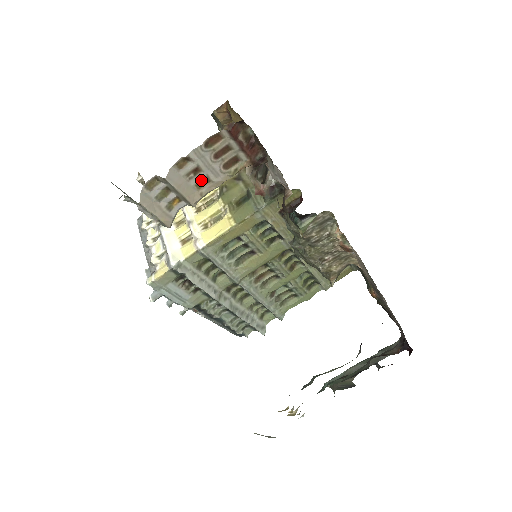
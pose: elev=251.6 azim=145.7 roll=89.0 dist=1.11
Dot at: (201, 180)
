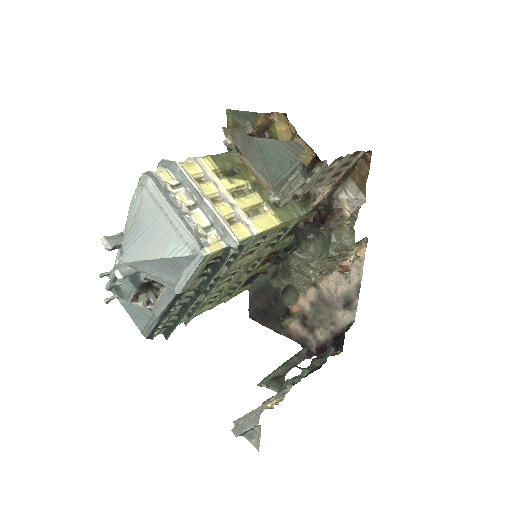
Dot at: (321, 178)
